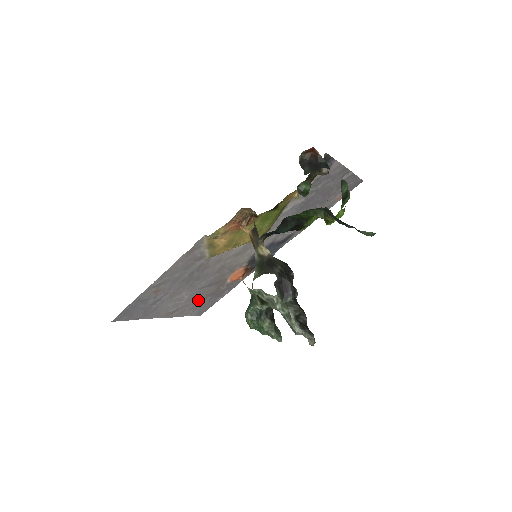
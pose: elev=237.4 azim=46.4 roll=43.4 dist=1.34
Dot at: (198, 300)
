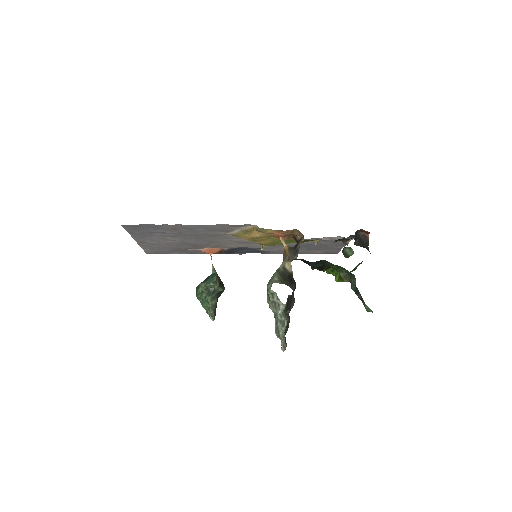
Dot at: (168, 246)
